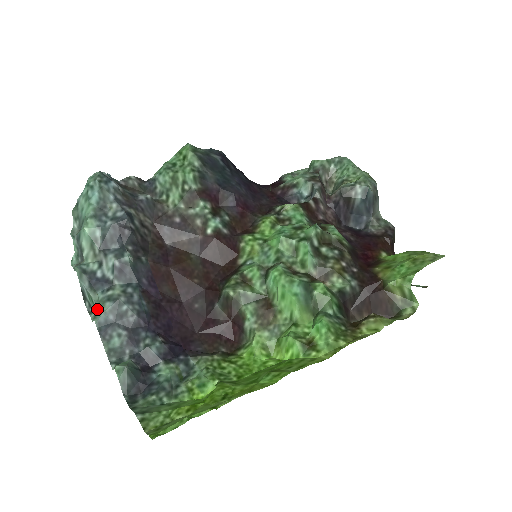
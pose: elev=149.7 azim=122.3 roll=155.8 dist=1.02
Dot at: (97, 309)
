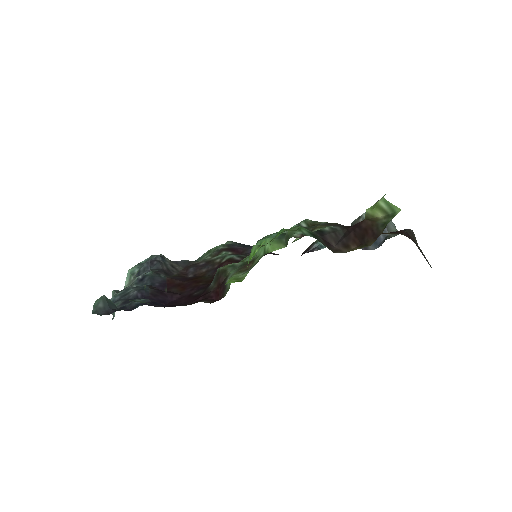
Dot at: occluded
